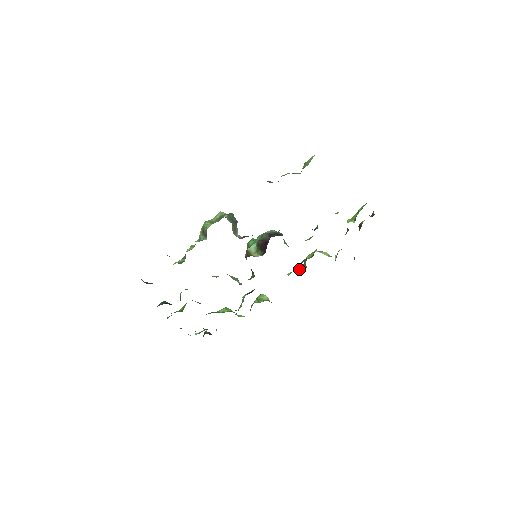
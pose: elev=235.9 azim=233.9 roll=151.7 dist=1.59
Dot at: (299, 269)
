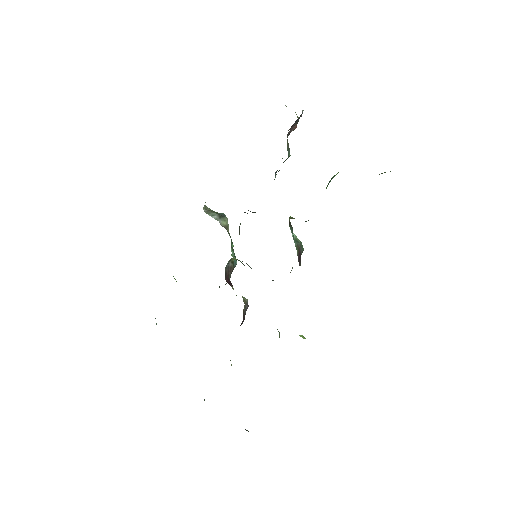
Dot at: occluded
